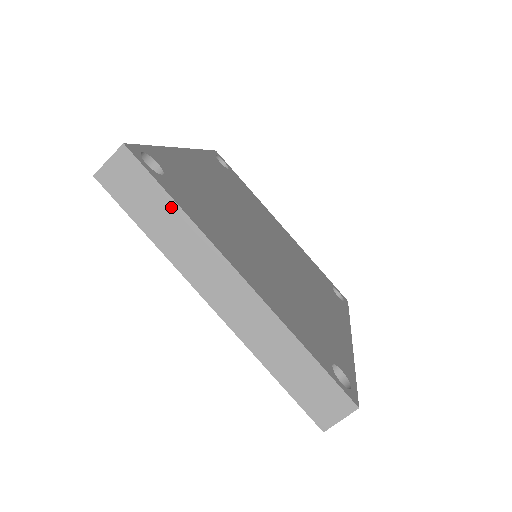
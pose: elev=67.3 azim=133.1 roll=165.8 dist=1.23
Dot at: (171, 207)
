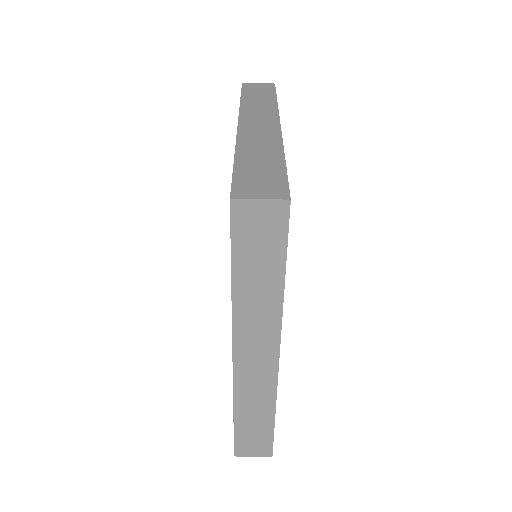
Dot at: (277, 278)
